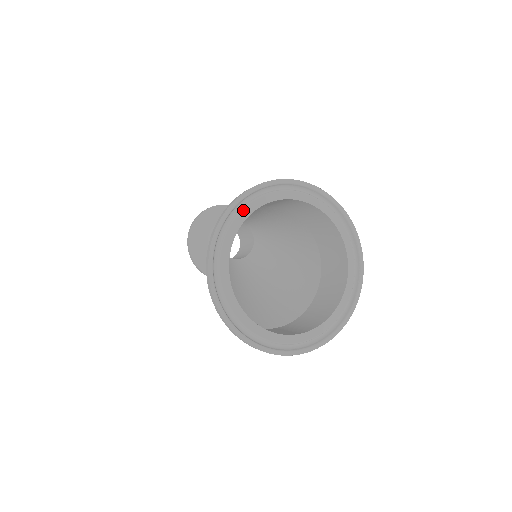
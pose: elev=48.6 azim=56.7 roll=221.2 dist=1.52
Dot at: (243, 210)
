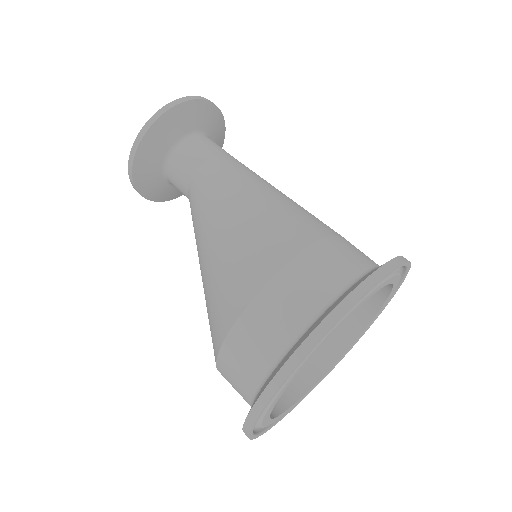
Dot at: (374, 291)
